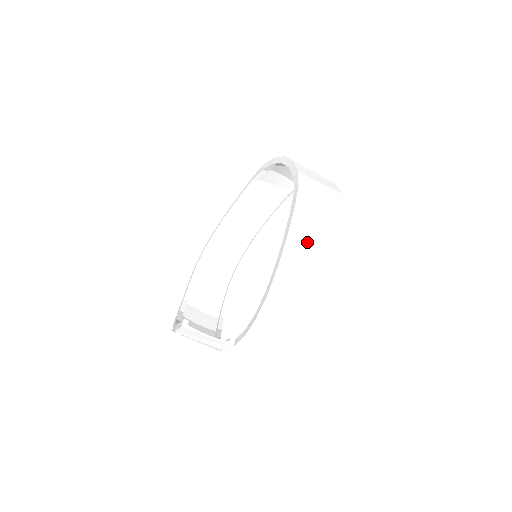
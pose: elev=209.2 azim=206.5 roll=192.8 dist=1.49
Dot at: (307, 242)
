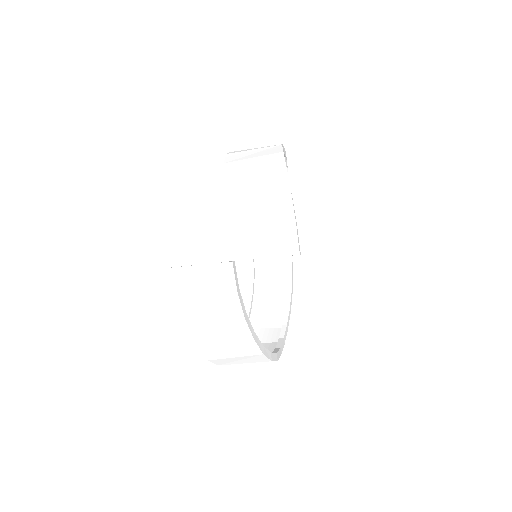
Dot at: (246, 151)
